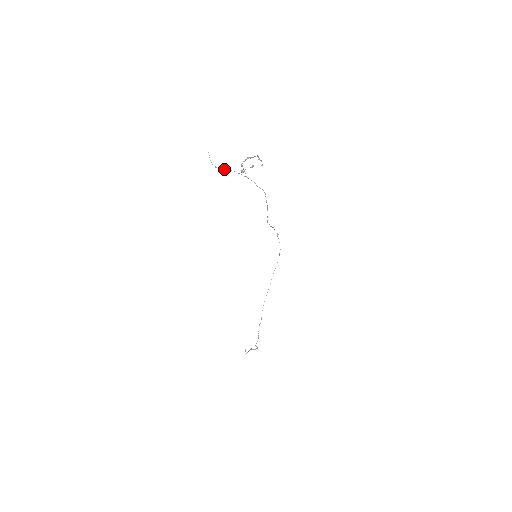
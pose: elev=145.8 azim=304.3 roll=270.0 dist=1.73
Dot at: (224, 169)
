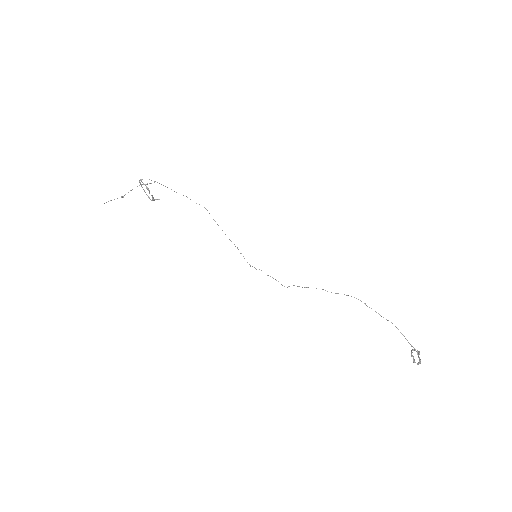
Dot at: (131, 190)
